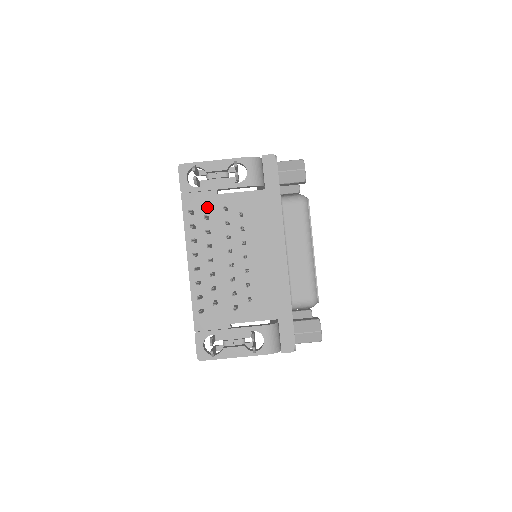
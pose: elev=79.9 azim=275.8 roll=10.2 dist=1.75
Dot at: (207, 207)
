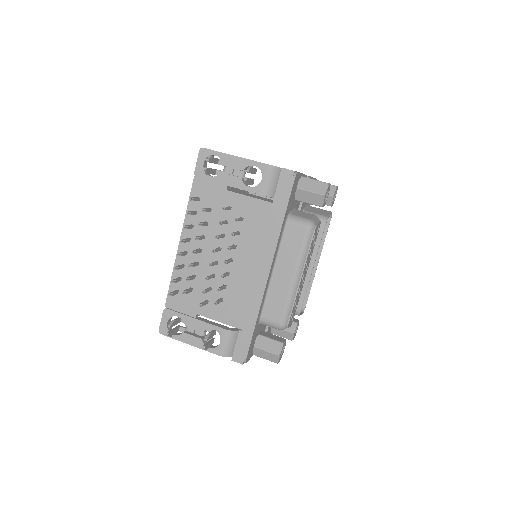
Dot at: (213, 199)
